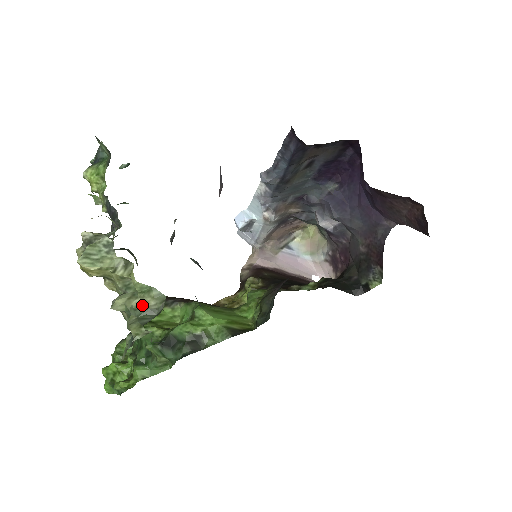
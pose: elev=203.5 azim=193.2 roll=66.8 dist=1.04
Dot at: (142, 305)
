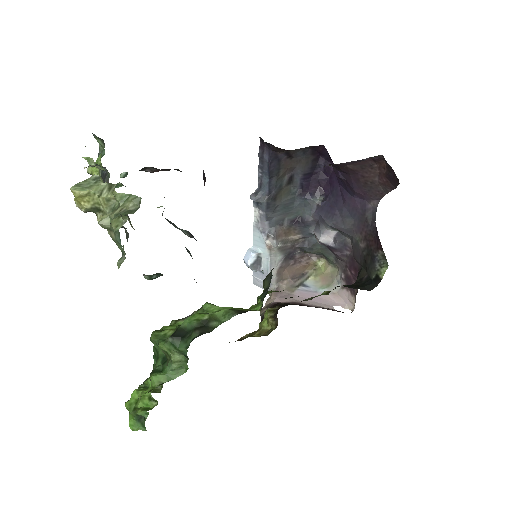
Dot at: (122, 210)
